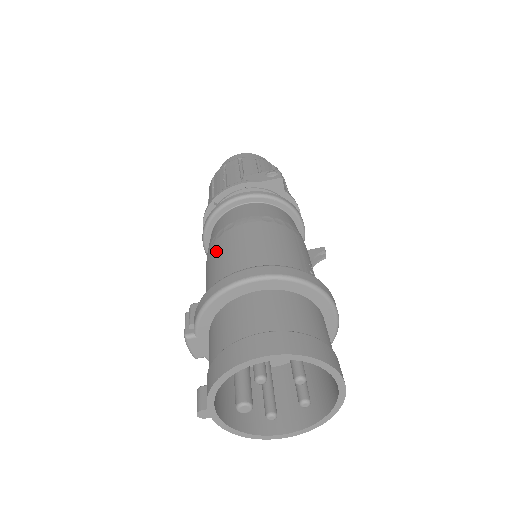
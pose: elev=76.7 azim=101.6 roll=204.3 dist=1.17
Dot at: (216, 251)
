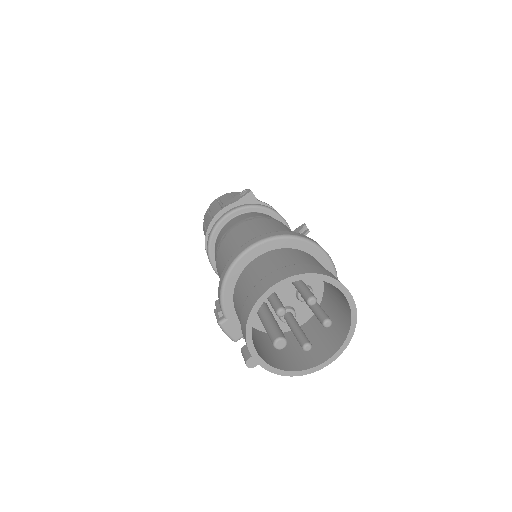
Dot at: (220, 257)
